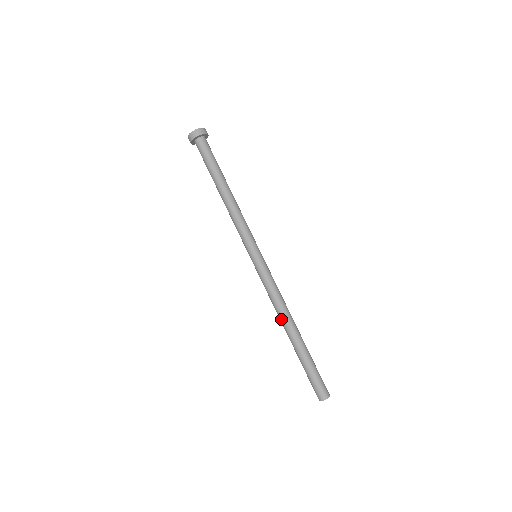
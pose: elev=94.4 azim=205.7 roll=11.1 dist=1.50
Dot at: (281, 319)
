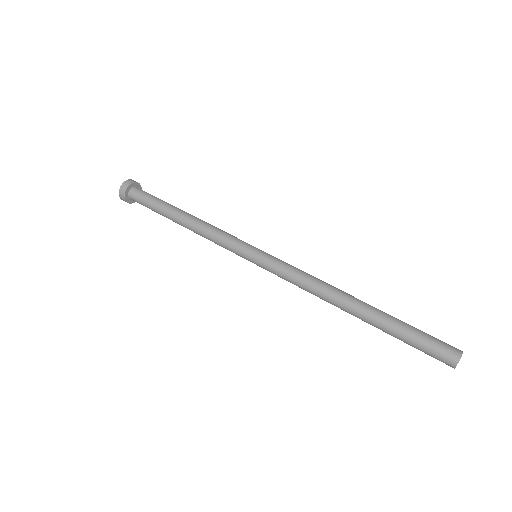
Dot at: (331, 296)
